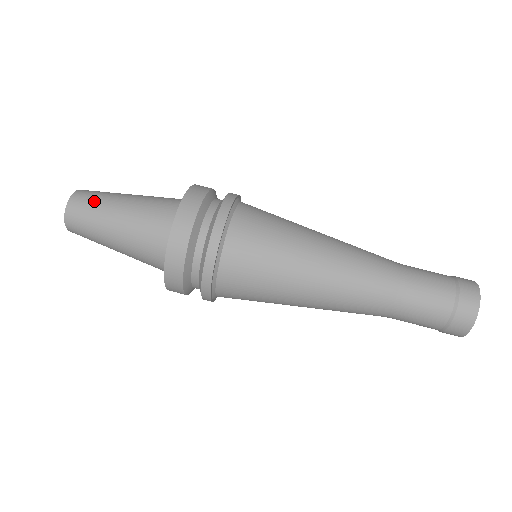
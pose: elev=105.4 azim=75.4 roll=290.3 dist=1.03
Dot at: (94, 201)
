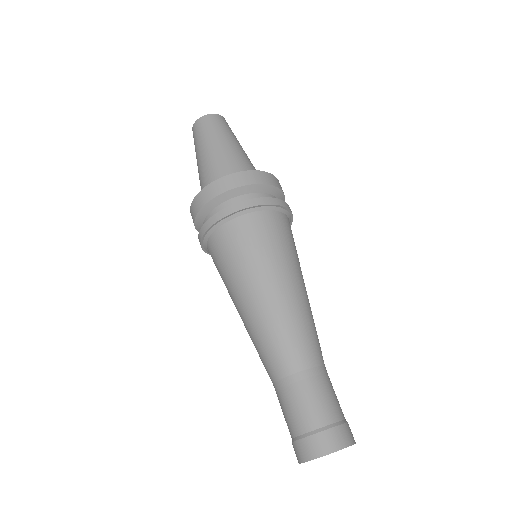
Dot at: (224, 127)
